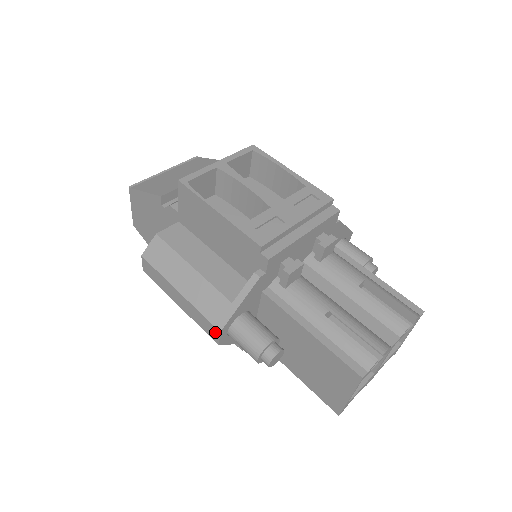
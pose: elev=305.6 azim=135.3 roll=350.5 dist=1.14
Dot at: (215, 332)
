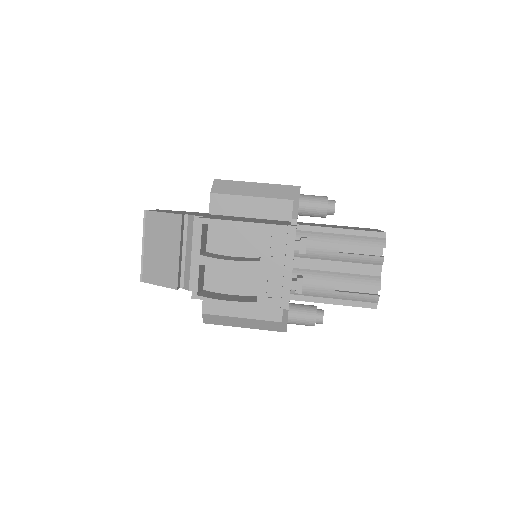
Dot at: occluded
